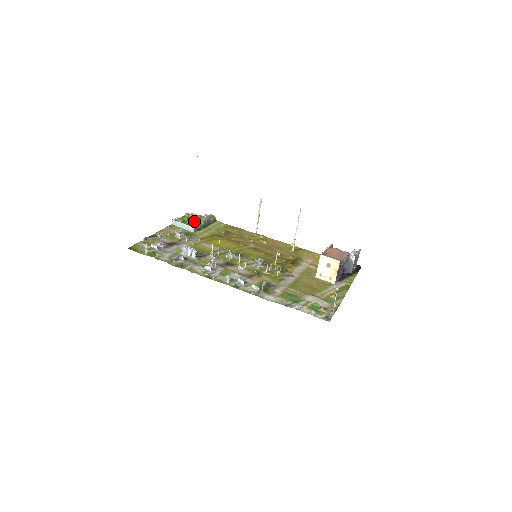
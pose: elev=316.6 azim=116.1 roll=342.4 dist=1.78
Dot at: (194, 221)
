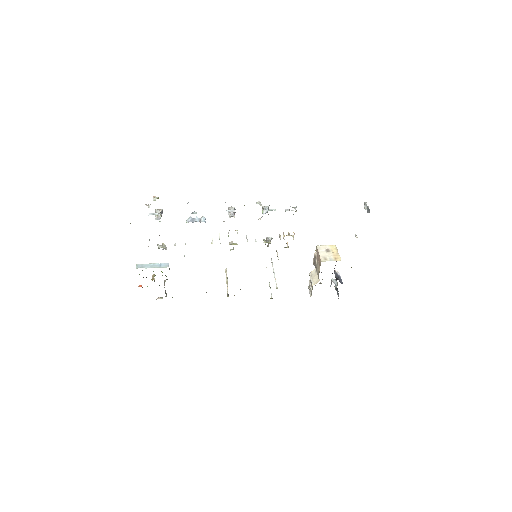
Dot at: occluded
